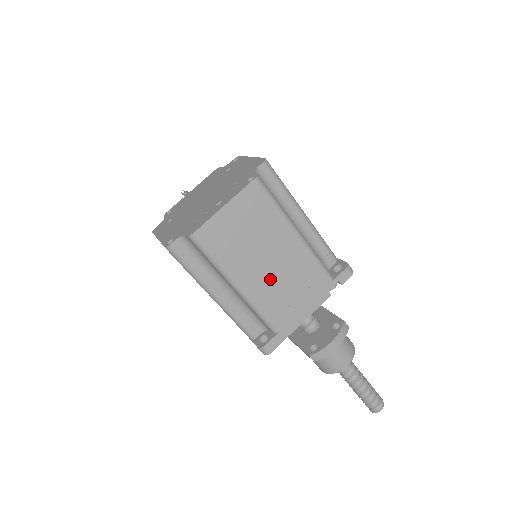
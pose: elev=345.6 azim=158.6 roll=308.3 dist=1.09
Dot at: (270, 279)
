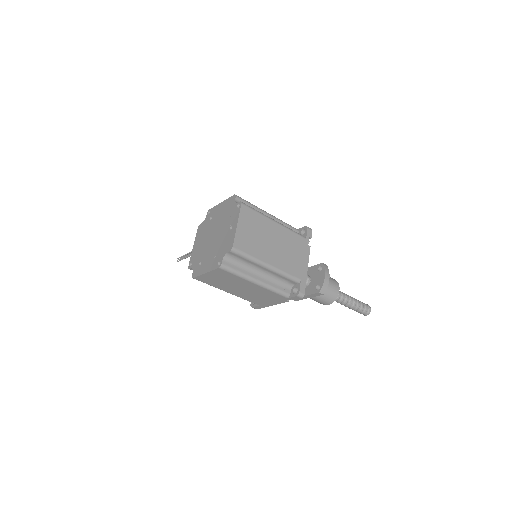
Dot at: (279, 253)
